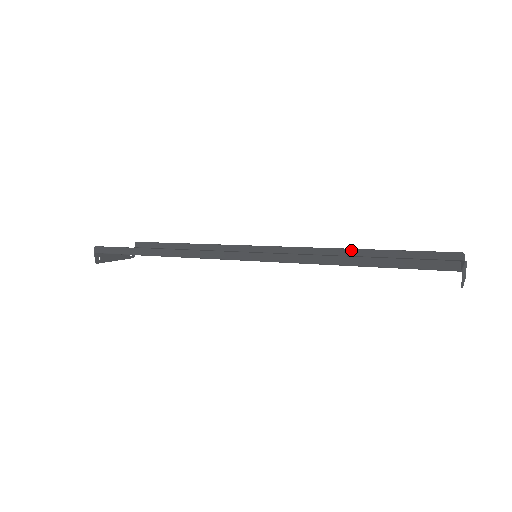
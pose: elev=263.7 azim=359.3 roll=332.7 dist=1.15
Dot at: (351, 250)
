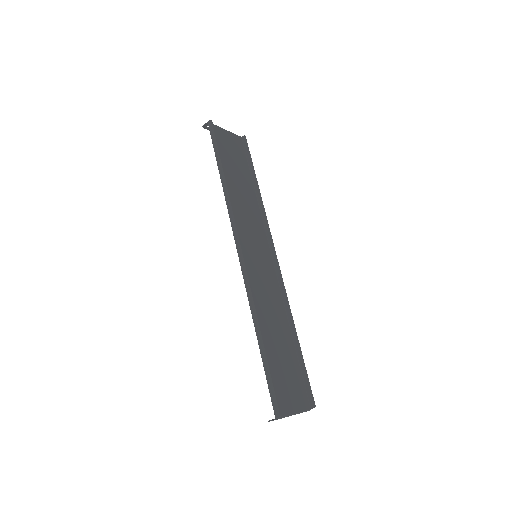
Dot at: (293, 323)
